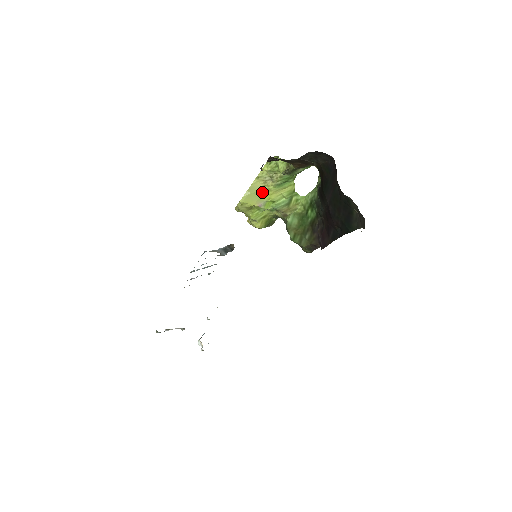
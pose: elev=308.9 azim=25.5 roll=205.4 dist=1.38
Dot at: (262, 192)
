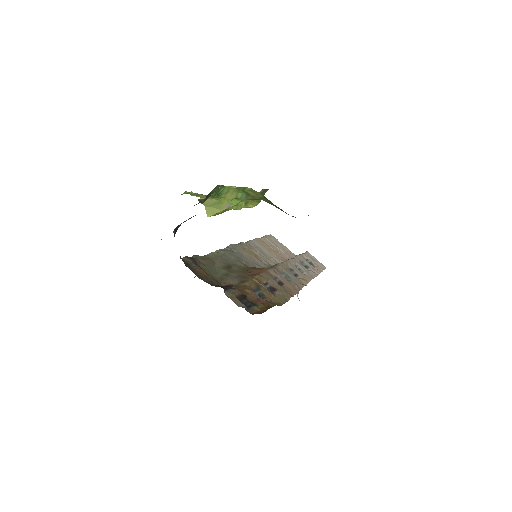
Dot at: (216, 202)
